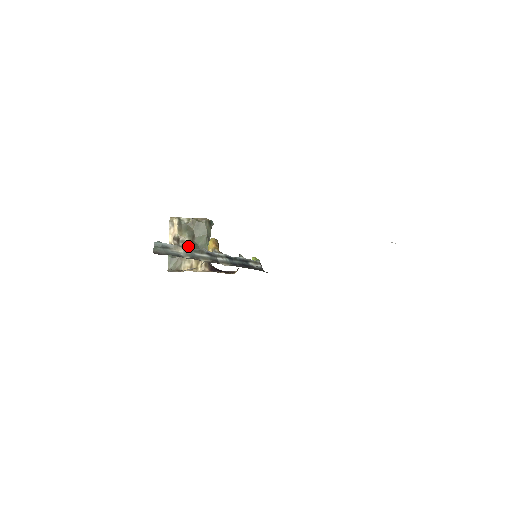
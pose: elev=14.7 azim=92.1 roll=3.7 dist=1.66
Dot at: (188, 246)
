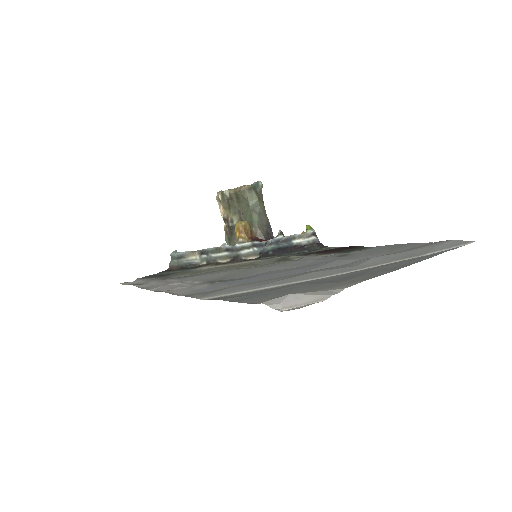
Dot at: occluded
